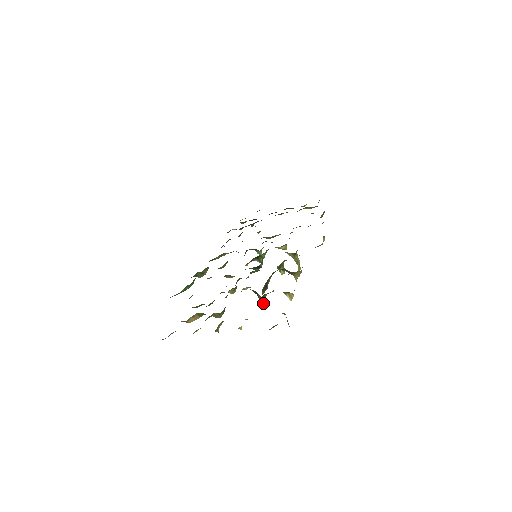
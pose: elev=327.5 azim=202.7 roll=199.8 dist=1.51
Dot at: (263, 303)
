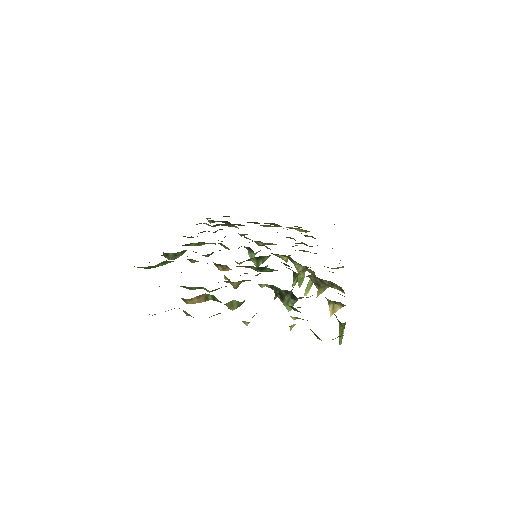
Dot at: (289, 309)
